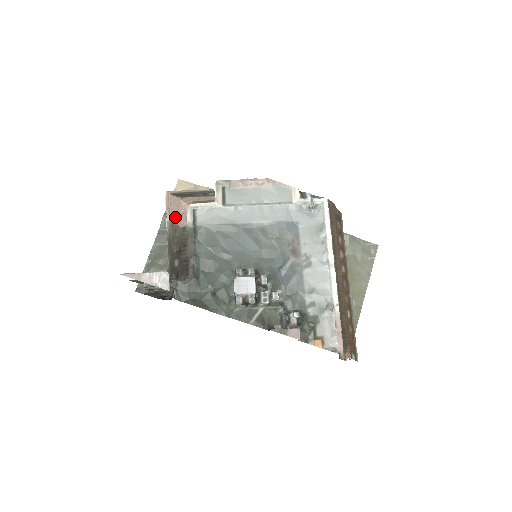
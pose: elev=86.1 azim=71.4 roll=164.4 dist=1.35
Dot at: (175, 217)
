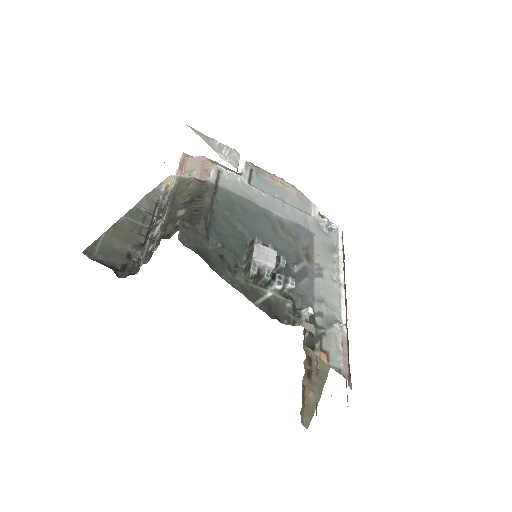
Dot at: (192, 172)
